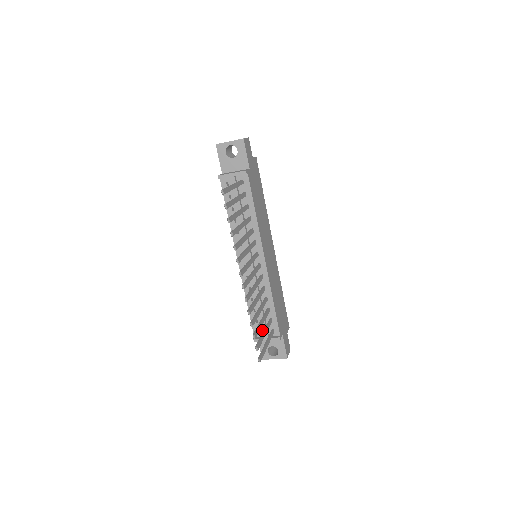
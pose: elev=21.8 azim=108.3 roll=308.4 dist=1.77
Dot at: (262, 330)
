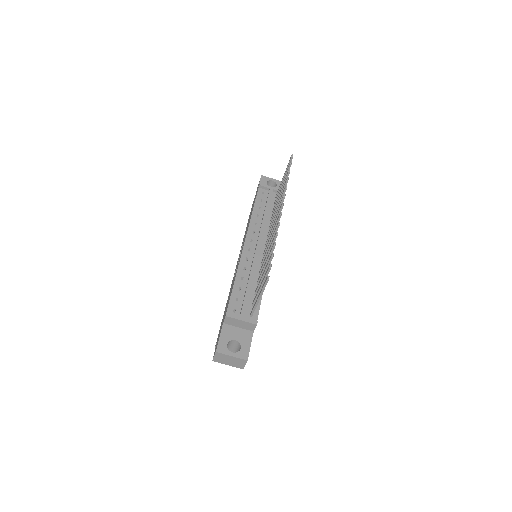
Dot at: (239, 310)
